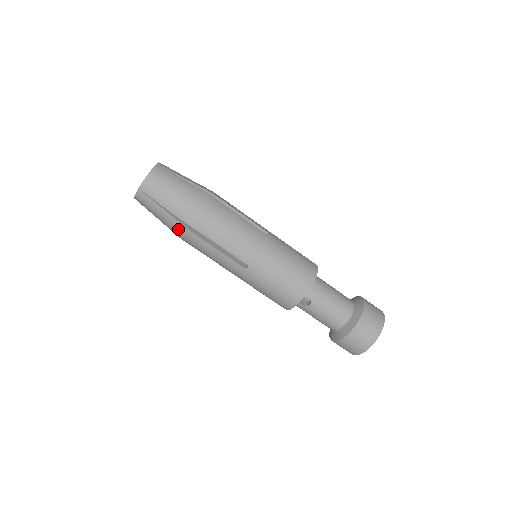
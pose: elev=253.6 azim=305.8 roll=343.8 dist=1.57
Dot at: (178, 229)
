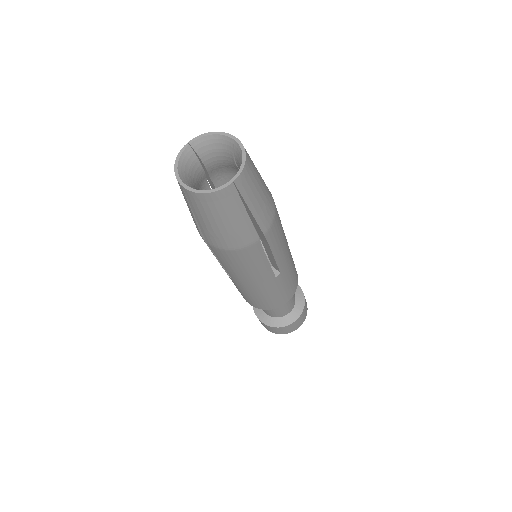
Dot at: occluded
